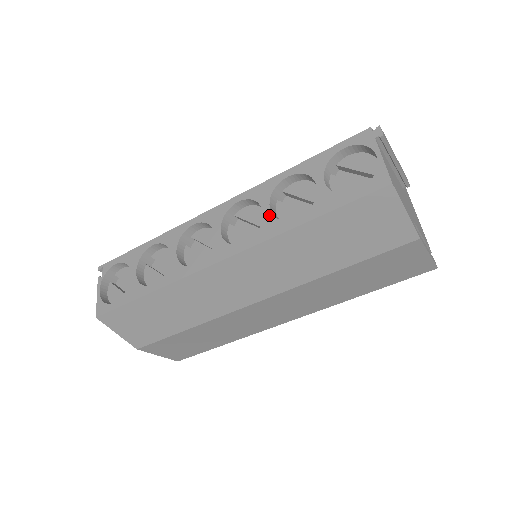
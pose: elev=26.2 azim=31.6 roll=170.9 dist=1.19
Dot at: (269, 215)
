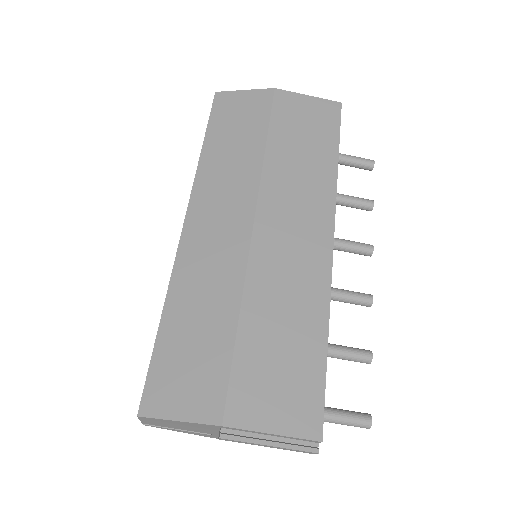
Dot at: occluded
